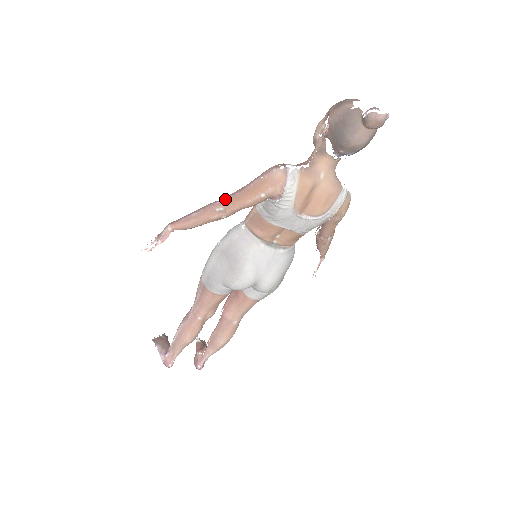
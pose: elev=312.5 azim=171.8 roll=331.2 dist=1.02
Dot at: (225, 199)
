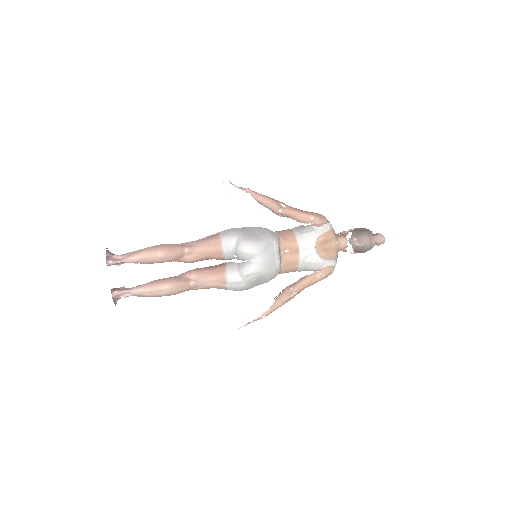
Dot at: (289, 206)
